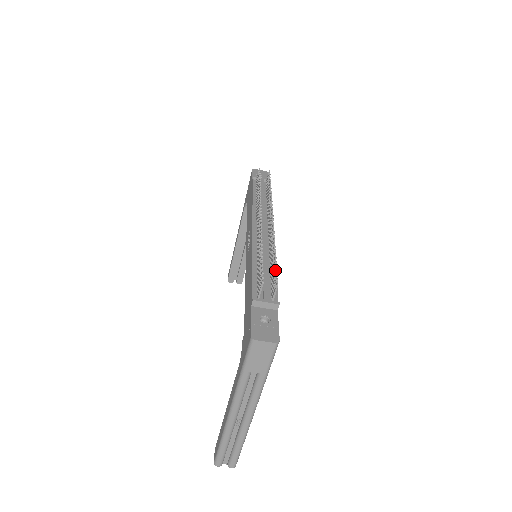
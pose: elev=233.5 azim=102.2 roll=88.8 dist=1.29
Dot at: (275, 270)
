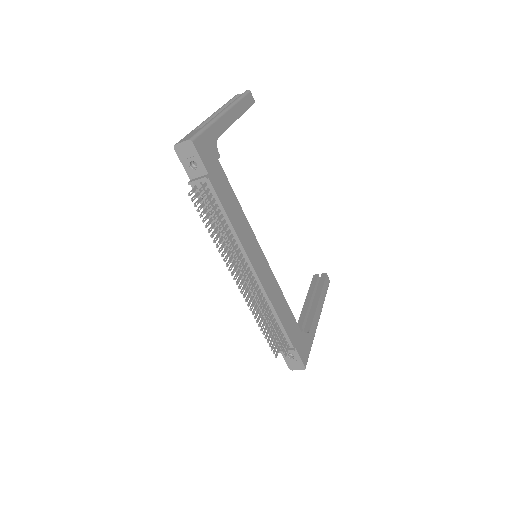
Dot at: (278, 345)
